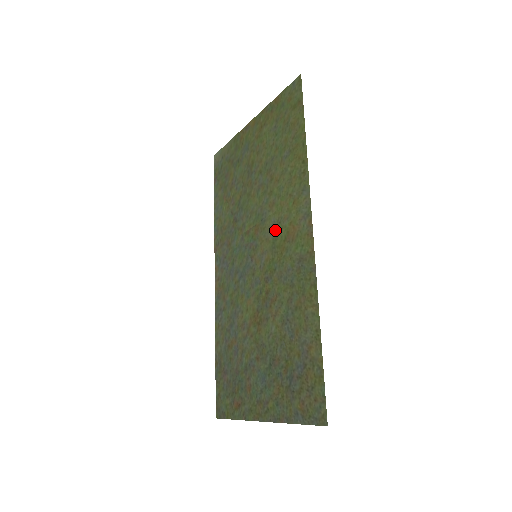
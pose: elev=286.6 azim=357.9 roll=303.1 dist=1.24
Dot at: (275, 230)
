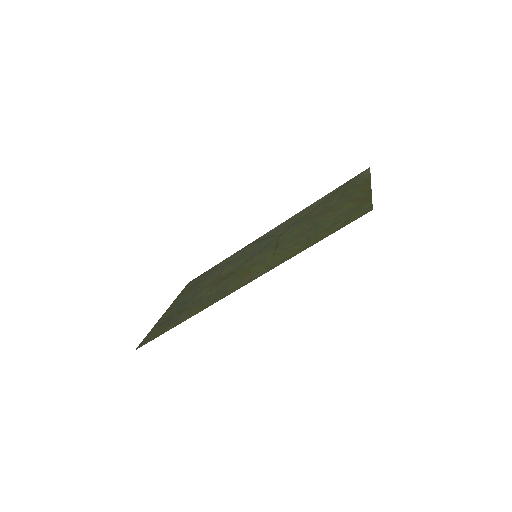
Dot at: (260, 261)
